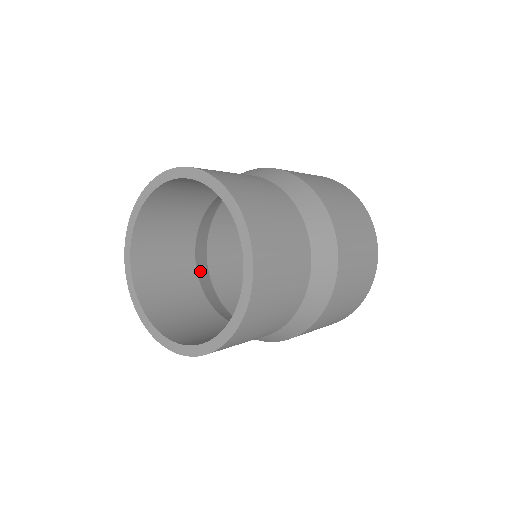
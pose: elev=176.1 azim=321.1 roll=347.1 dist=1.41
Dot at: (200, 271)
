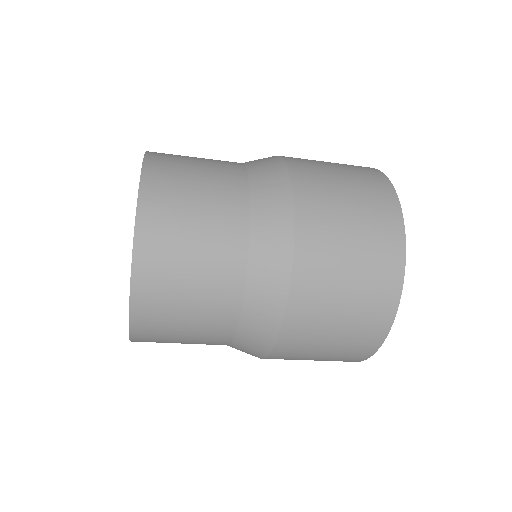
Dot at: occluded
